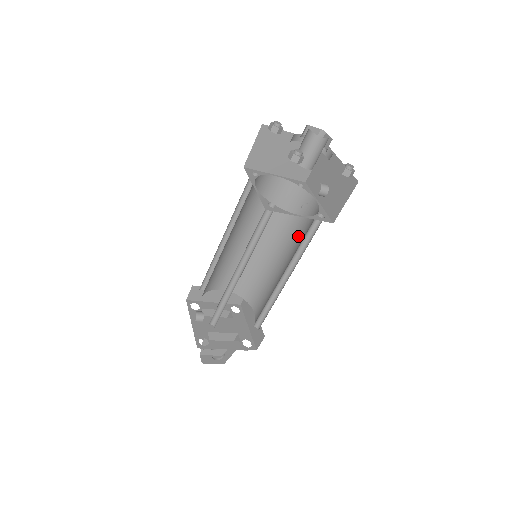
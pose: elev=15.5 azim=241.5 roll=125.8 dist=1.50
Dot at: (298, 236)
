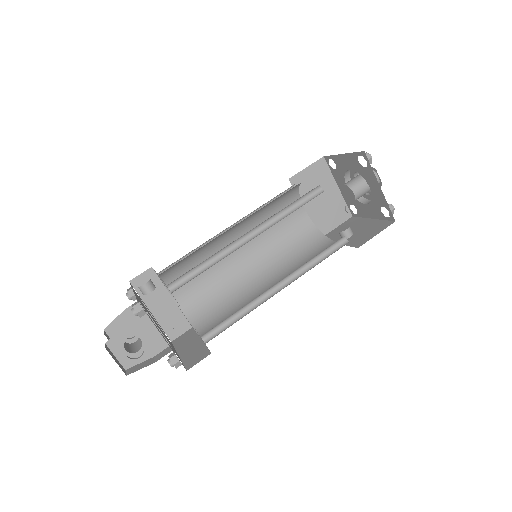
Dot at: occluded
